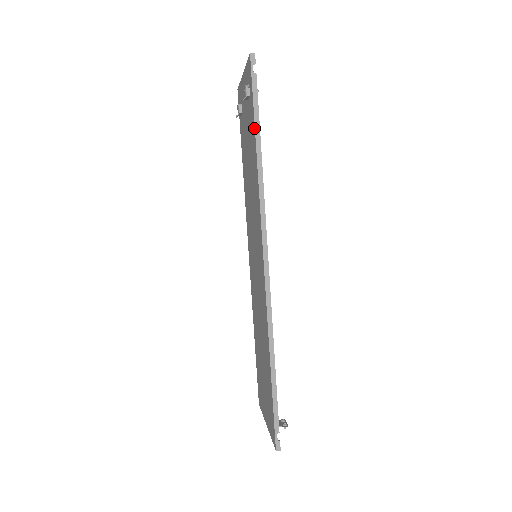
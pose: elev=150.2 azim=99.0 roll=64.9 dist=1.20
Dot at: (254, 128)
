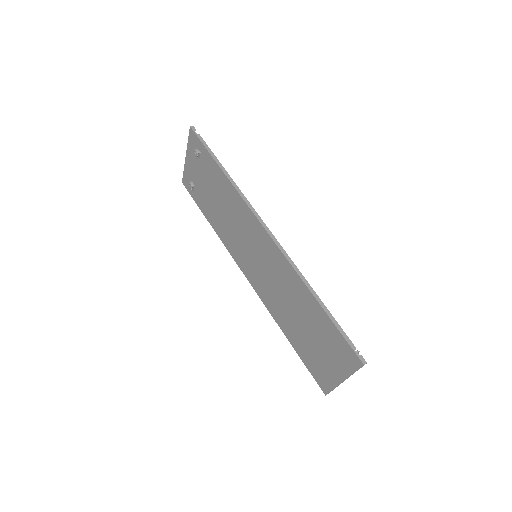
Dot at: (214, 161)
